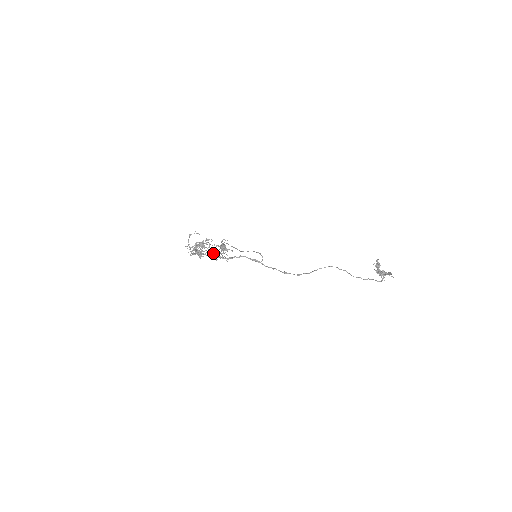
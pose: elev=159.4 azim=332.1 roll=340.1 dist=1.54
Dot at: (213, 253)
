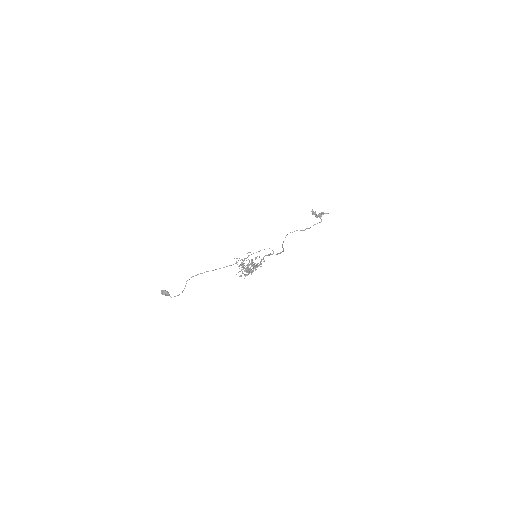
Dot at: occluded
